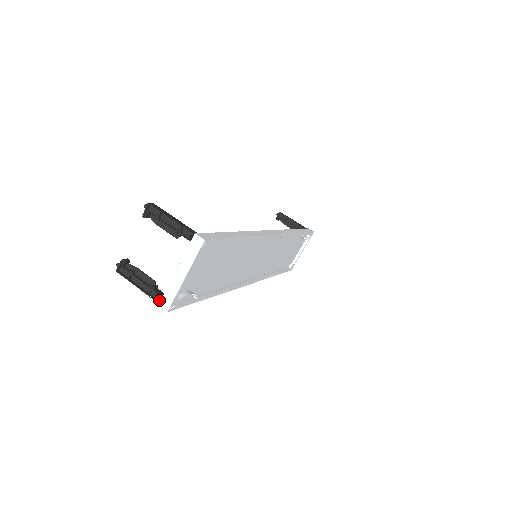
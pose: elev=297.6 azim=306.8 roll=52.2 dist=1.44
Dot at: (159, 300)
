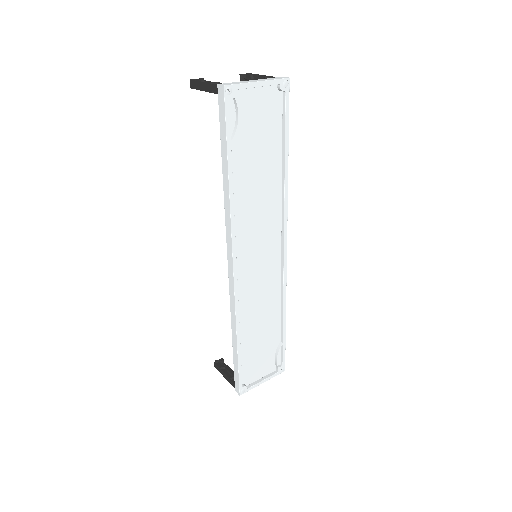
Dot at: (218, 89)
